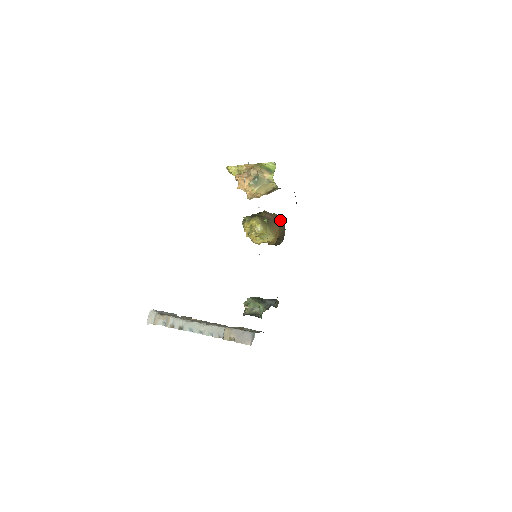
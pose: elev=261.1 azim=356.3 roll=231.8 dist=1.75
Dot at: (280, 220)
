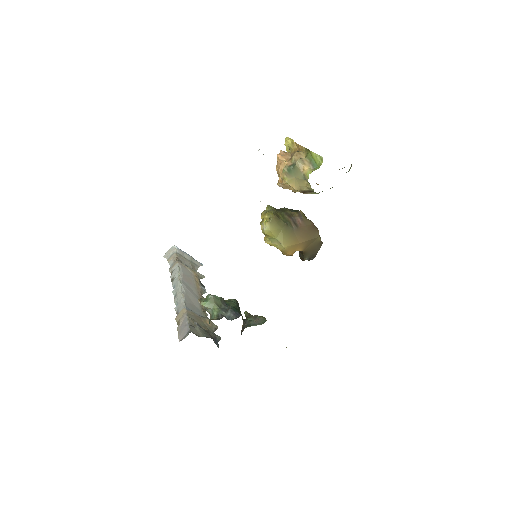
Dot at: (316, 233)
